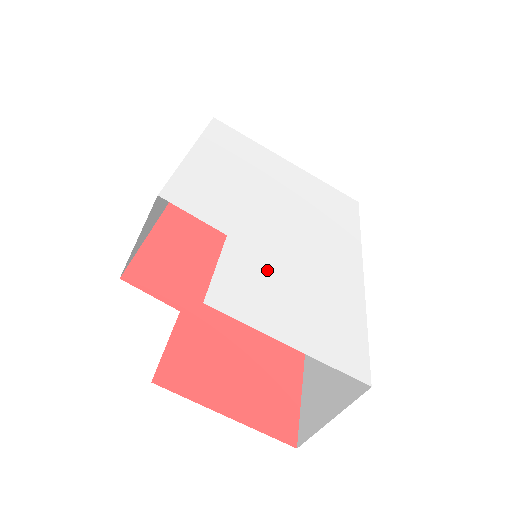
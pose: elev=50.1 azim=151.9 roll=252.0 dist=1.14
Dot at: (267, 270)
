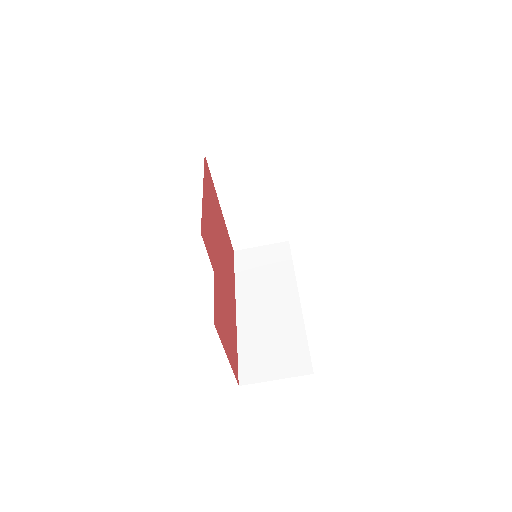
Dot at: occluded
